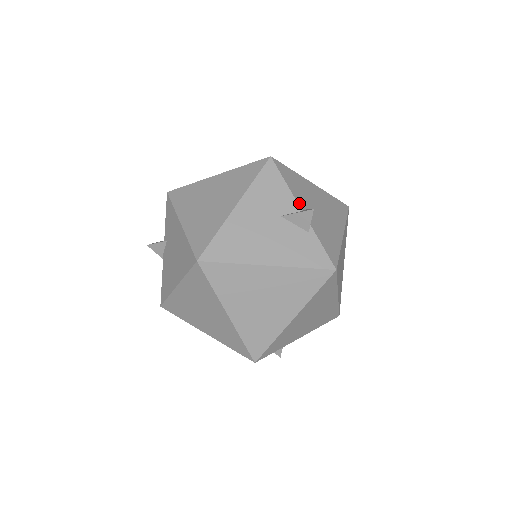
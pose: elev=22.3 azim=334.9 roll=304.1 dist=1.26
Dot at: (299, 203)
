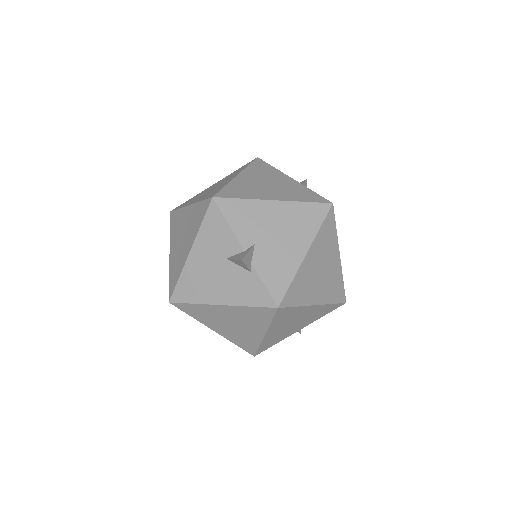
Dot at: (242, 243)
